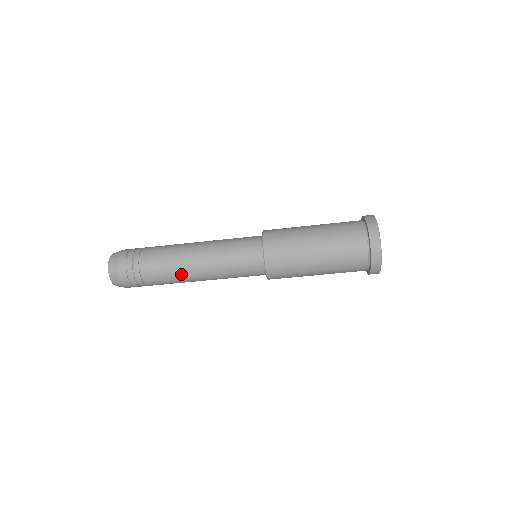
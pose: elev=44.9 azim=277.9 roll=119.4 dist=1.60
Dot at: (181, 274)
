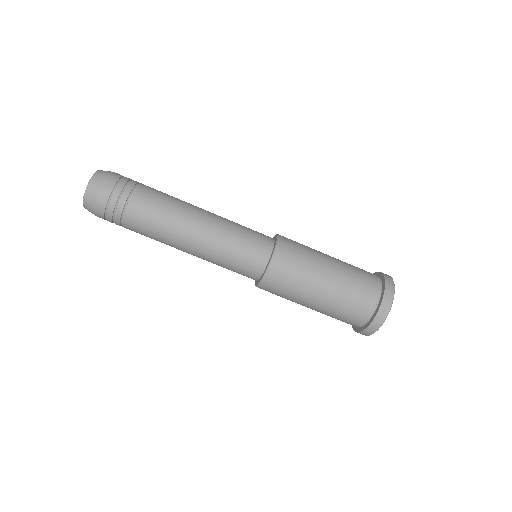
Dot at: (171, 231)
